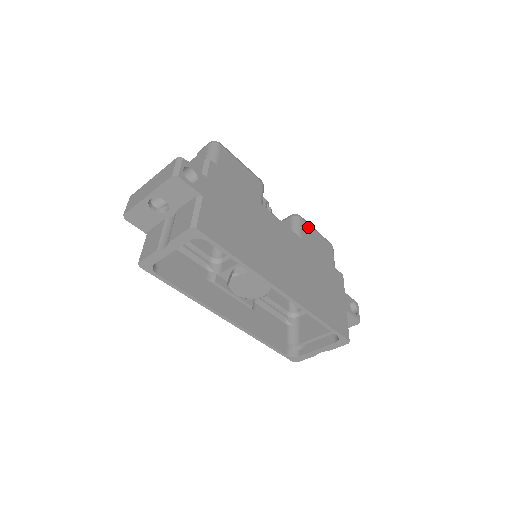
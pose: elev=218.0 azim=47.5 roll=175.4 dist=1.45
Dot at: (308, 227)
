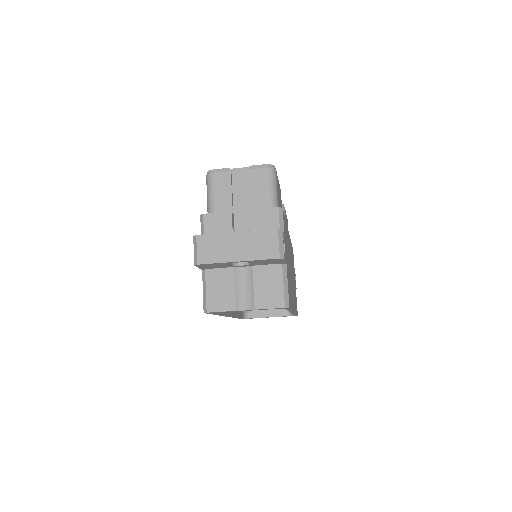
Dot at: occluded
